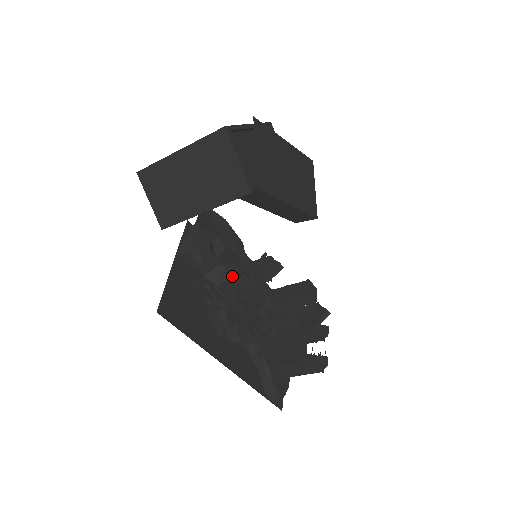
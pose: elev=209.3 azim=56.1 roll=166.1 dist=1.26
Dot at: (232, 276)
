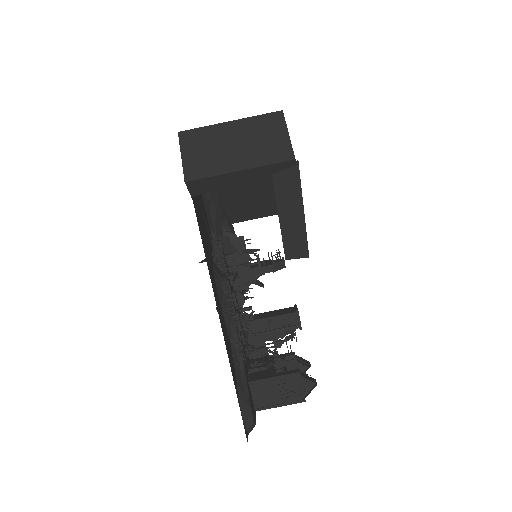
Dot at: (235, 256)
